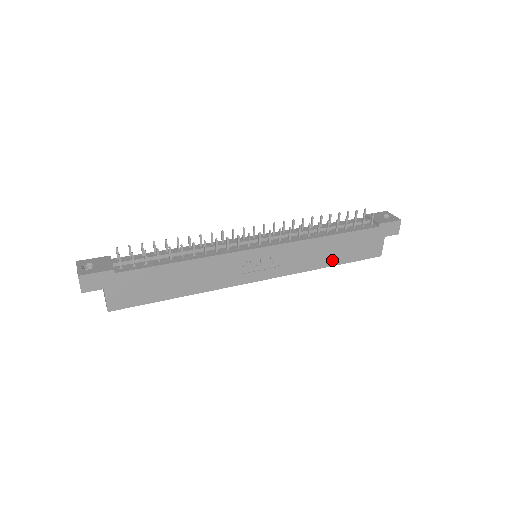
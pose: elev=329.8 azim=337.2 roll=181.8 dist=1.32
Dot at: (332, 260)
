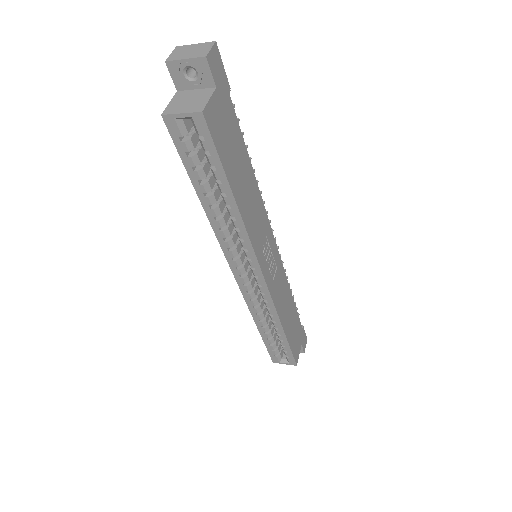
Dot at: (286, 326)
